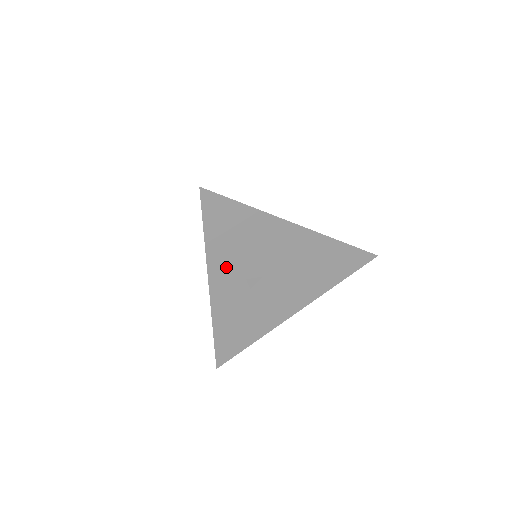
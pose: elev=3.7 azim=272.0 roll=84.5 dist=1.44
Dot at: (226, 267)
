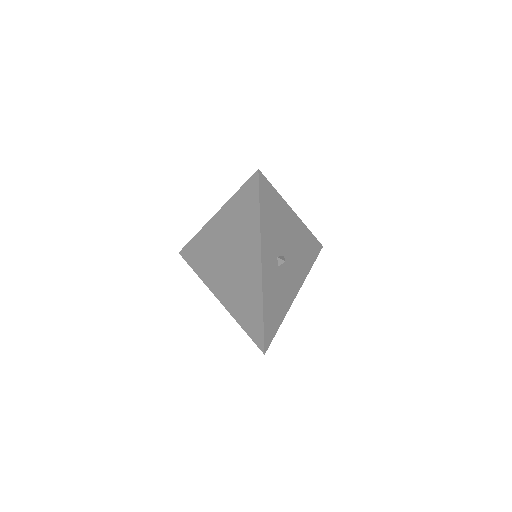
Dot at: (268, 243)
